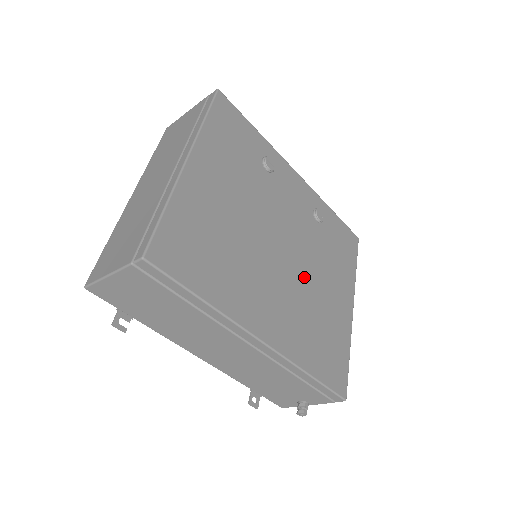
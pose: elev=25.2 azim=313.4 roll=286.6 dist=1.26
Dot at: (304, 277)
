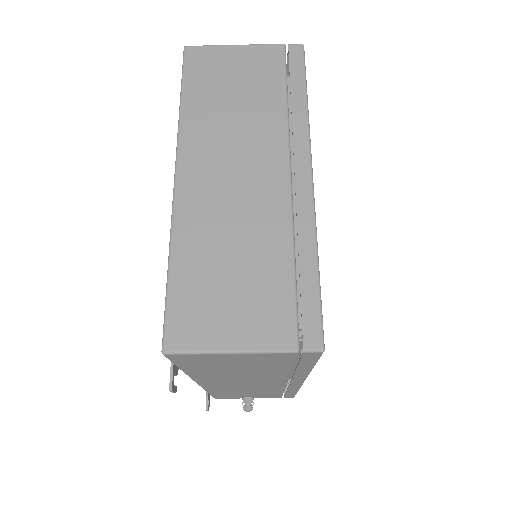
Dot at: occluded
